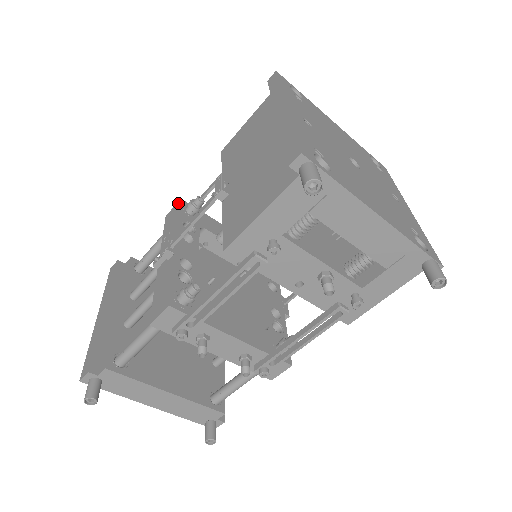
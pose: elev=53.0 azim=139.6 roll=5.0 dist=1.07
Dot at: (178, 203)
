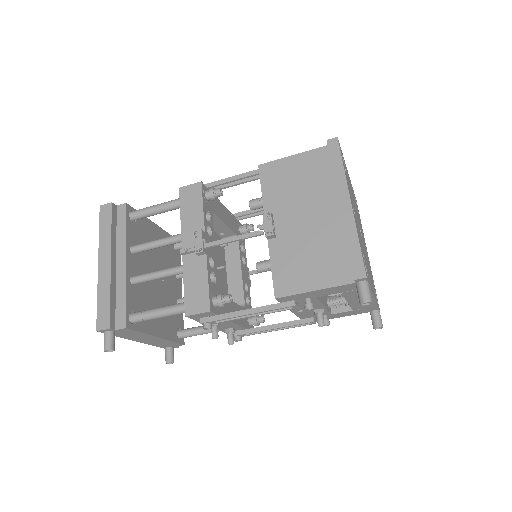
Dot at: (198, 185)
